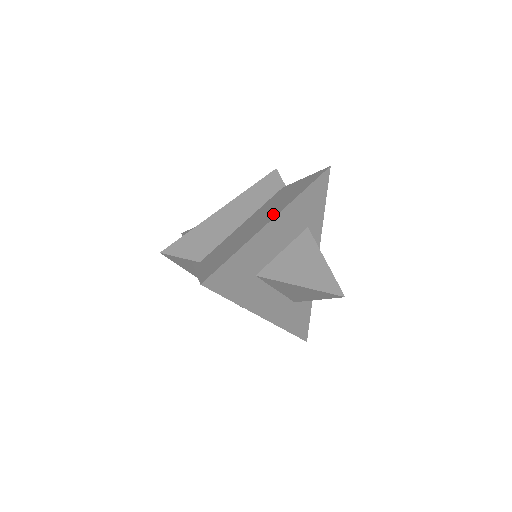
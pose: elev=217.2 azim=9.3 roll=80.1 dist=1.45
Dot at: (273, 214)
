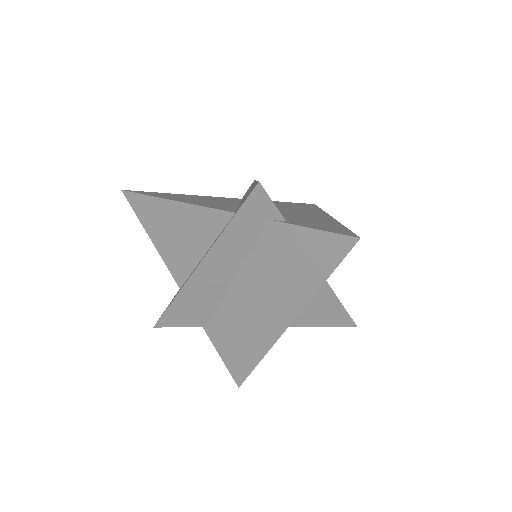
Dot at: (322, 214)
